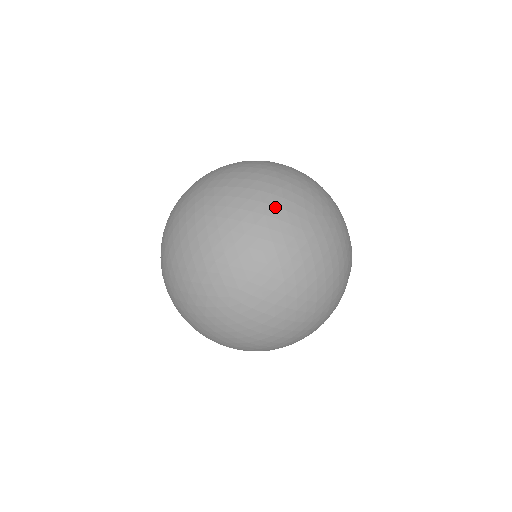
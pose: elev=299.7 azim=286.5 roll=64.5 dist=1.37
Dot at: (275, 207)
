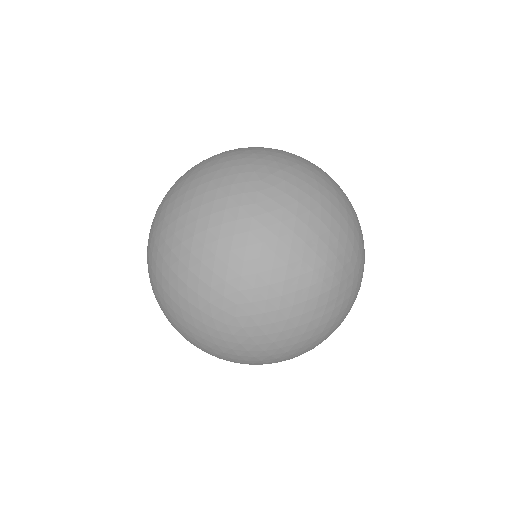
Dot at: (227, 162)
